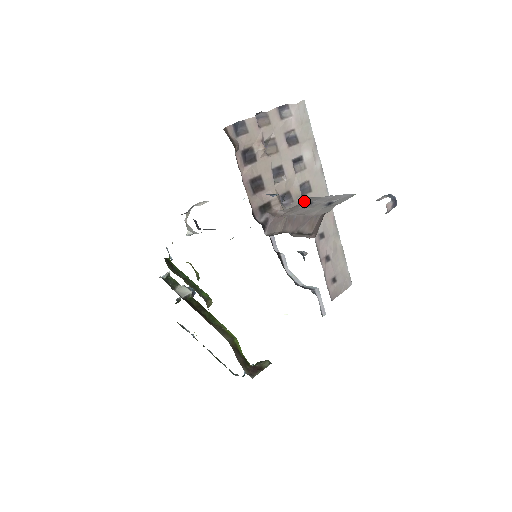
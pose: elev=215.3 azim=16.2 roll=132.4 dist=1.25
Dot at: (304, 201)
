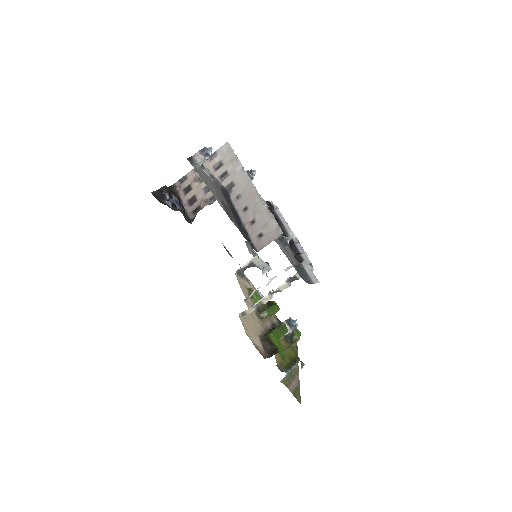
Dot at: occluded
